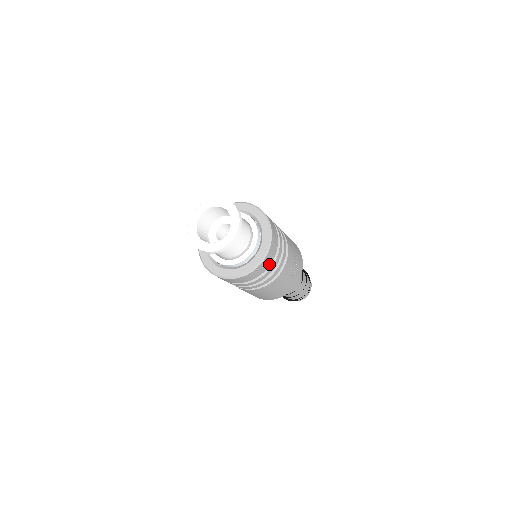
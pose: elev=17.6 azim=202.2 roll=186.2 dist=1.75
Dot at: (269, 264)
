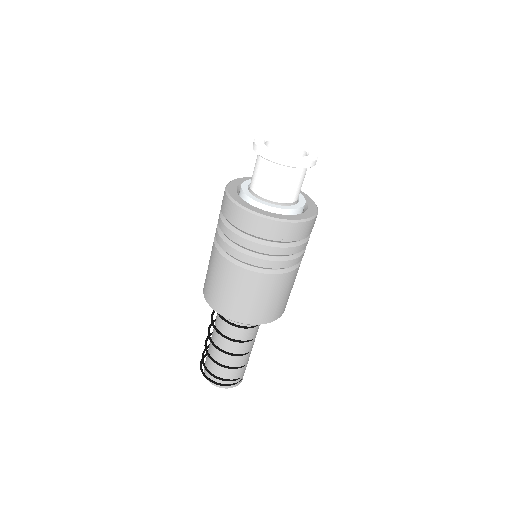
Dot at: occluded
